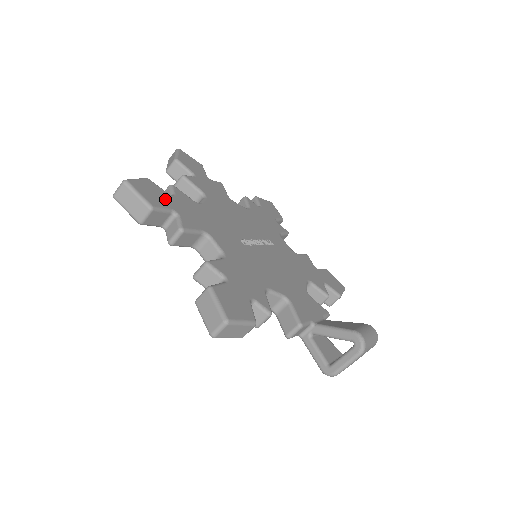
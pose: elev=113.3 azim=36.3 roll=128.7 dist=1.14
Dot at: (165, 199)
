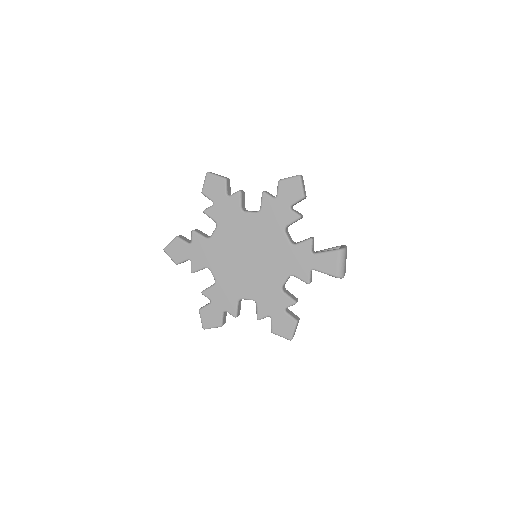
Dot at: occluded
